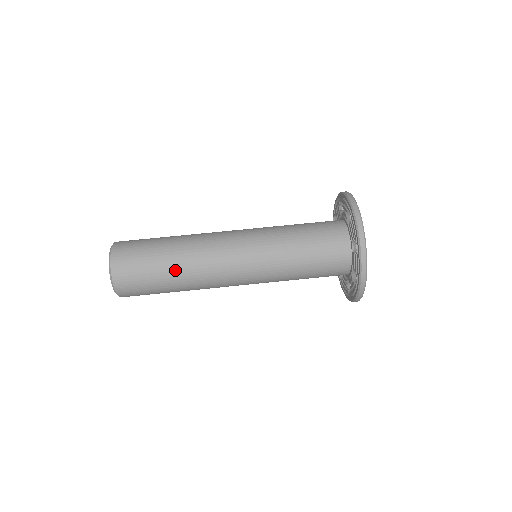
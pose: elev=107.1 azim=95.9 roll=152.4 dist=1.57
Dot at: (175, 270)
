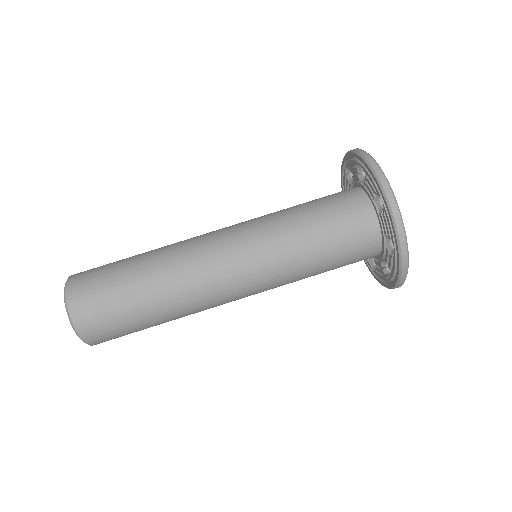
Dot at: (161, 313)
